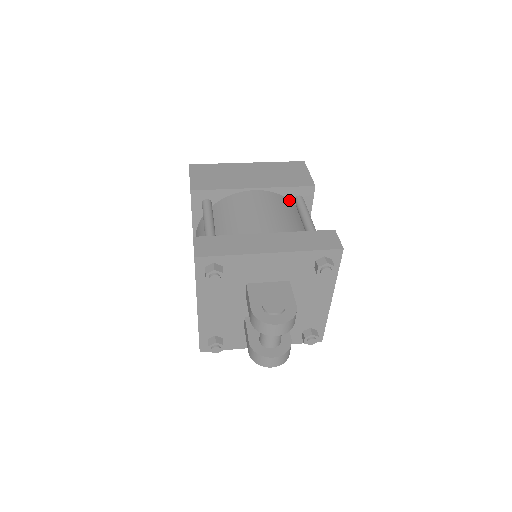
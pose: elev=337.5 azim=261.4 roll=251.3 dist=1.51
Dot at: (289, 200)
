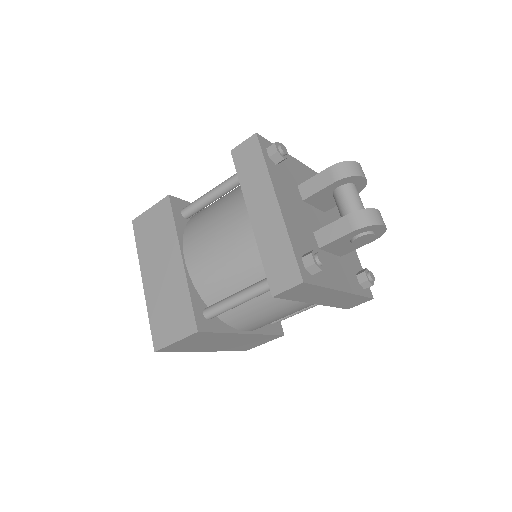
Dot at: occluded
